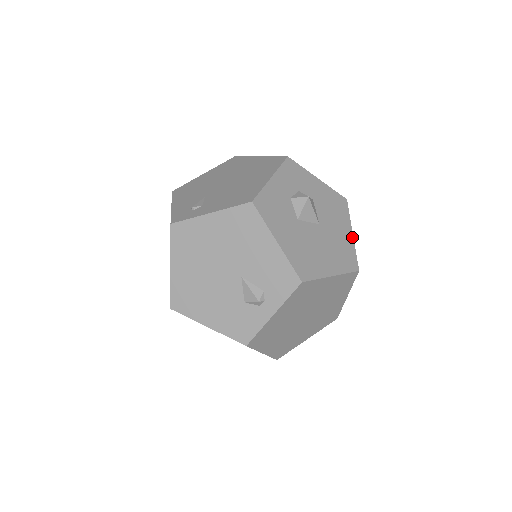
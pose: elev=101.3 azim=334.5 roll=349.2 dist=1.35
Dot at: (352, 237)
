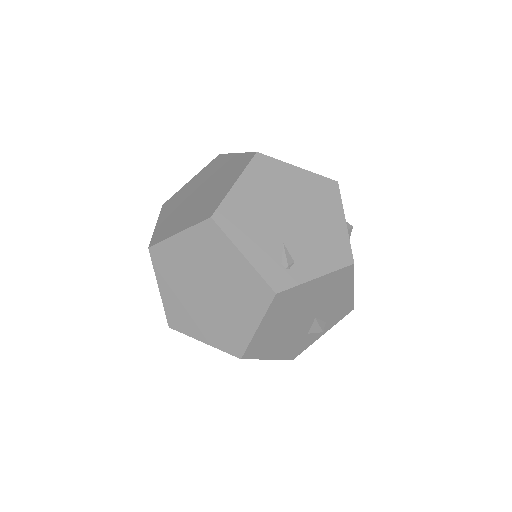
Dot at: occluded
